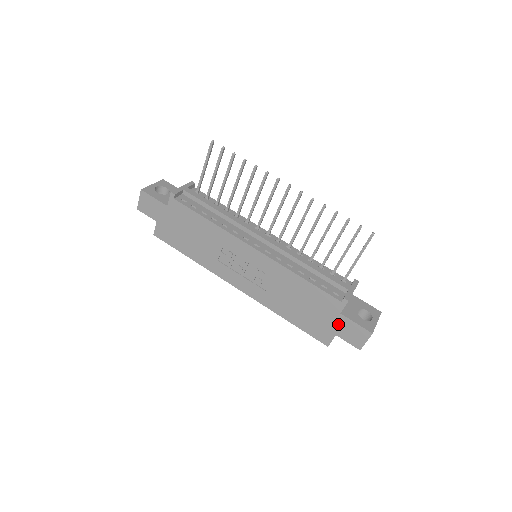
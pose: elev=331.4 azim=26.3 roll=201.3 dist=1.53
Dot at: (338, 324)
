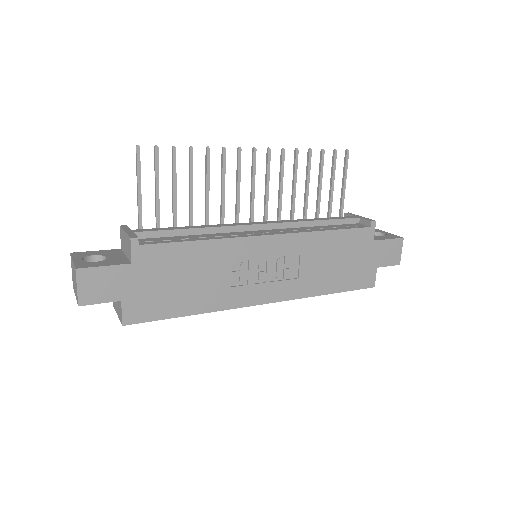
Dot at: (375, 254)
